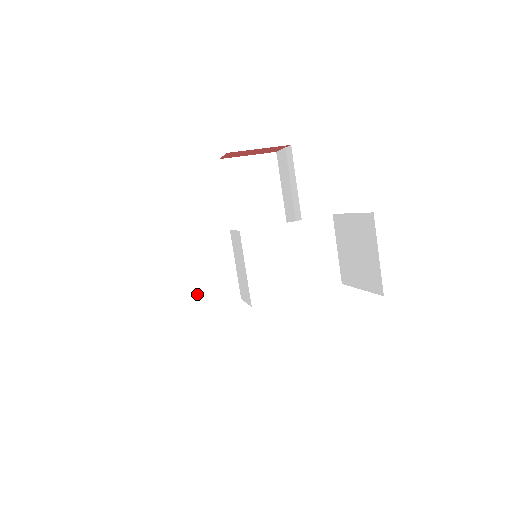
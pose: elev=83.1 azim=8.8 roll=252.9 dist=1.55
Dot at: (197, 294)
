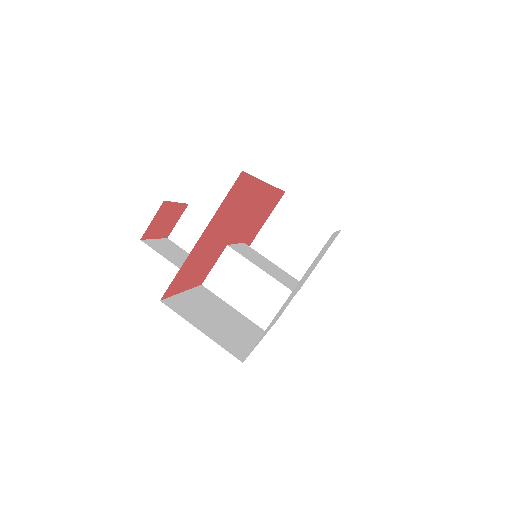
Dot at: (241, 335)
